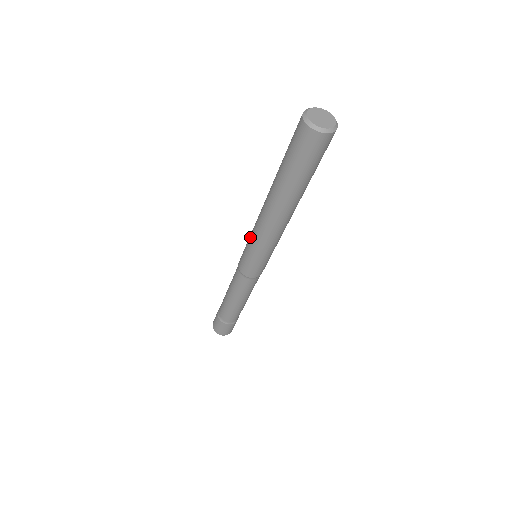
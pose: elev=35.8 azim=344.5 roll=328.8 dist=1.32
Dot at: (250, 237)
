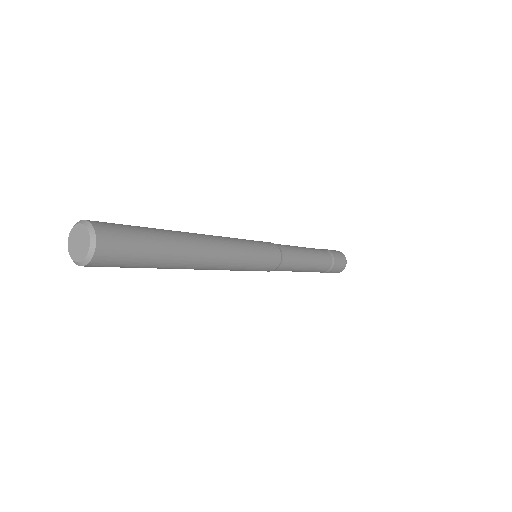
Dot at: occluded
